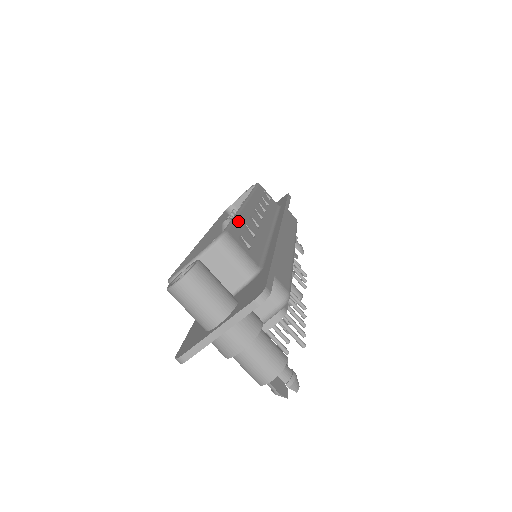
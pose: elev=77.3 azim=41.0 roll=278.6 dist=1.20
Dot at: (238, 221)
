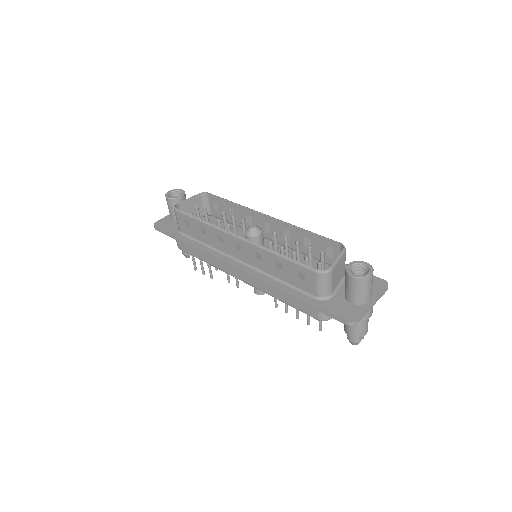
Dot at: (313, 234)
